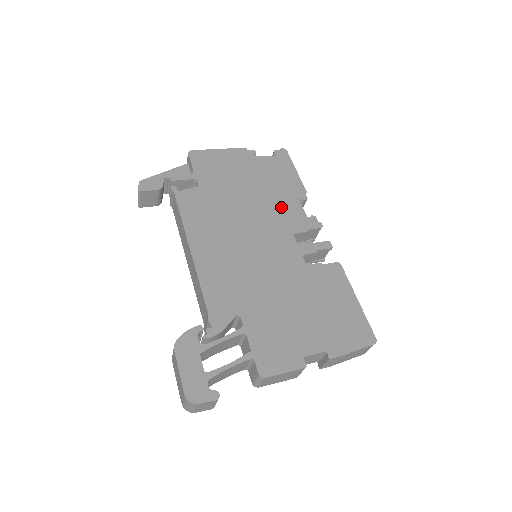
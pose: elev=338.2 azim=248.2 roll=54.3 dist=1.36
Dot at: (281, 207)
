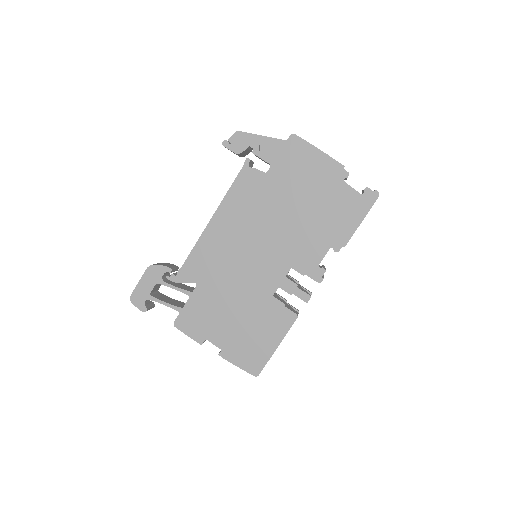
Dot at: (308, 241)
